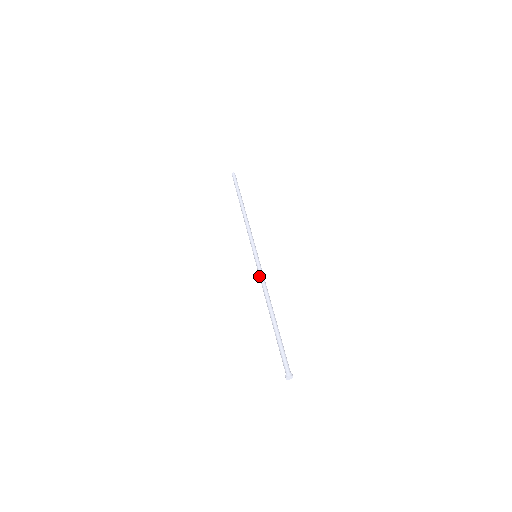
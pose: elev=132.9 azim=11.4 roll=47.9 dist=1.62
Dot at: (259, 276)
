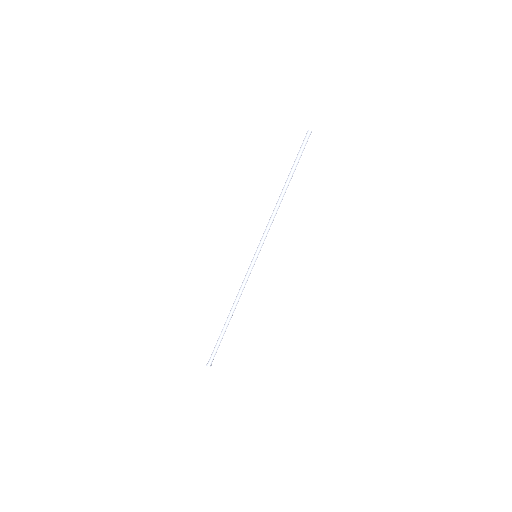
Dot at: (244, 278)
